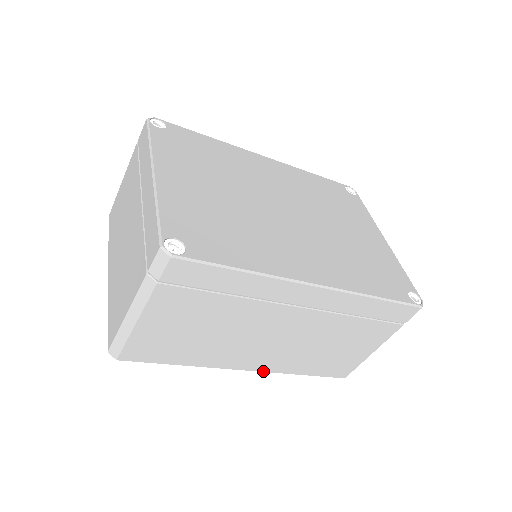
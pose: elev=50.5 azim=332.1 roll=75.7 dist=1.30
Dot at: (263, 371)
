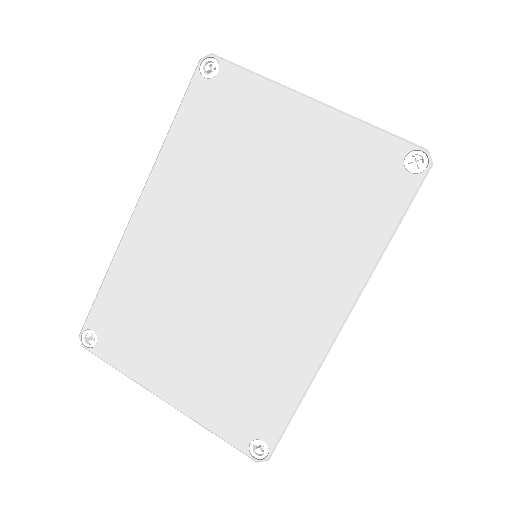
Dot at: occluded
